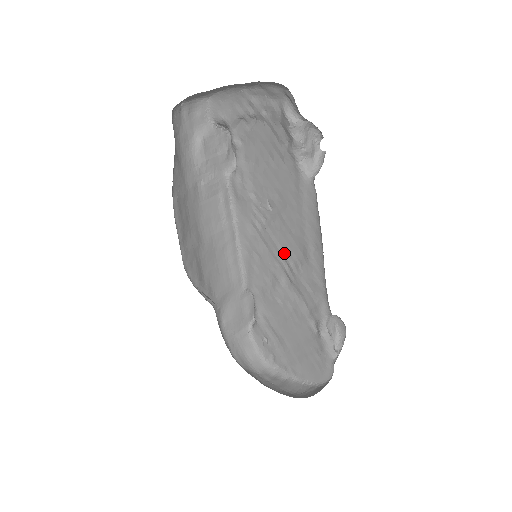
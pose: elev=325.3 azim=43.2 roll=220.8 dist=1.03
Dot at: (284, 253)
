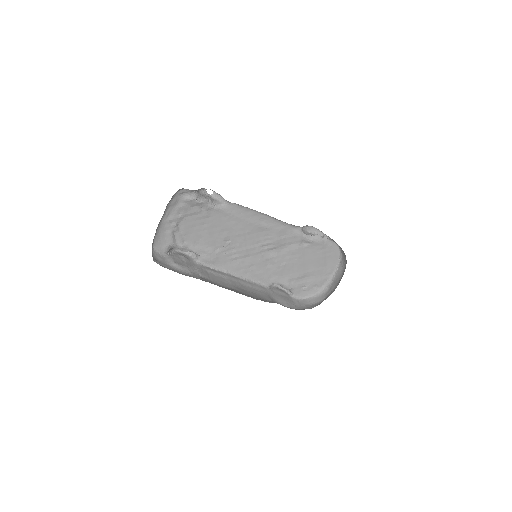
Dot at: (257, 245)
